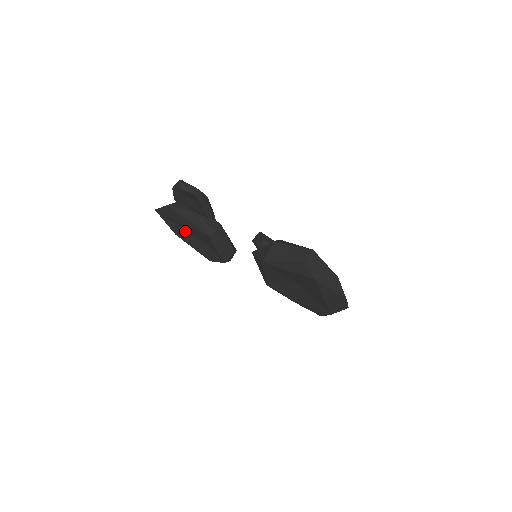
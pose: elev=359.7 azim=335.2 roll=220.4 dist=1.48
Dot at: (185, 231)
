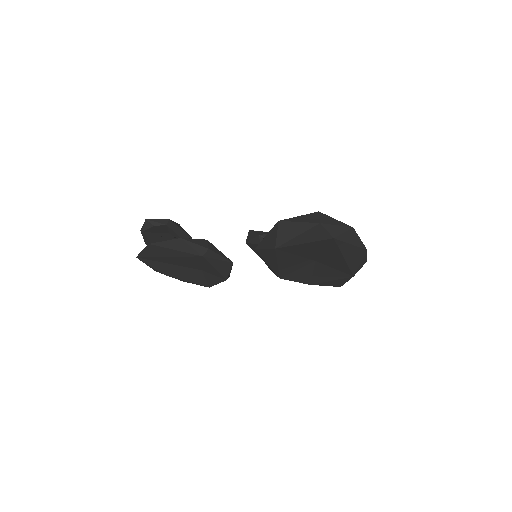
Dot at: (174, 266)
